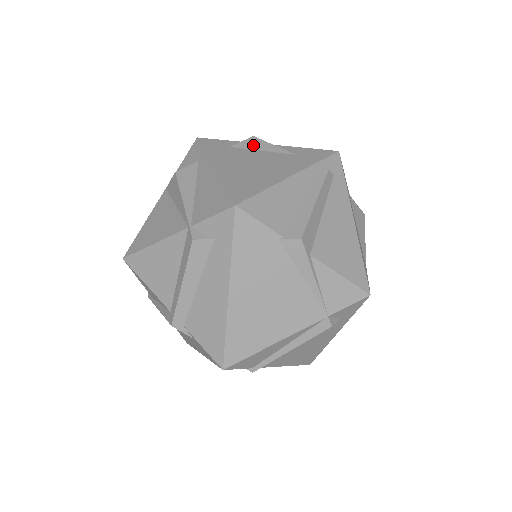
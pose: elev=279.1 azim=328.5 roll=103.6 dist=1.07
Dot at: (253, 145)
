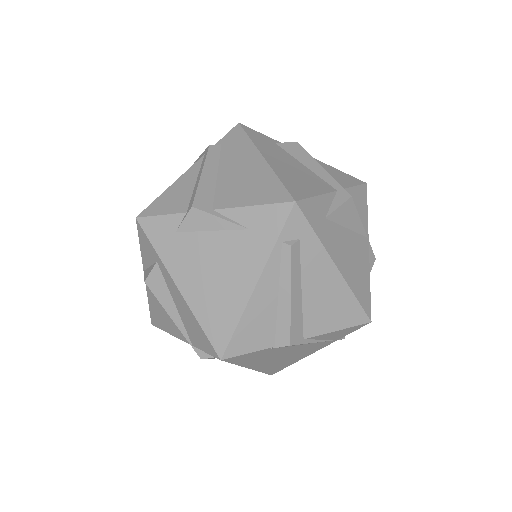
Dot at: (198, 224)
